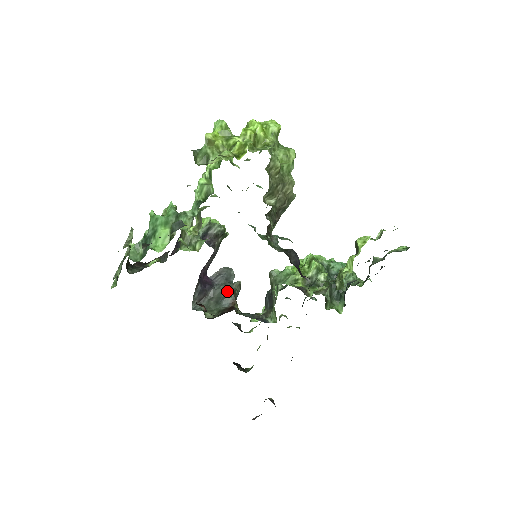
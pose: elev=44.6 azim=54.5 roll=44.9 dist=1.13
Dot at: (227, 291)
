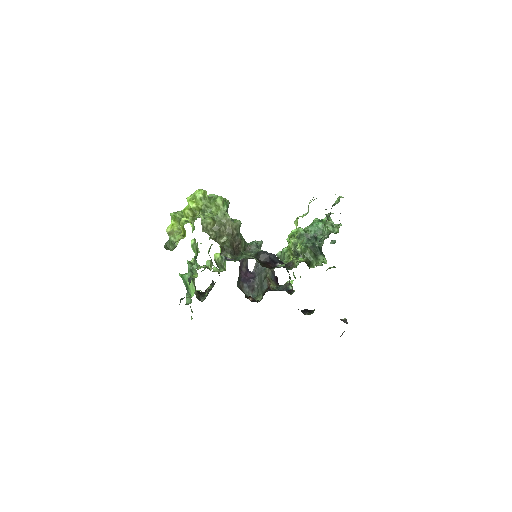
Dot at: (263, 277)
